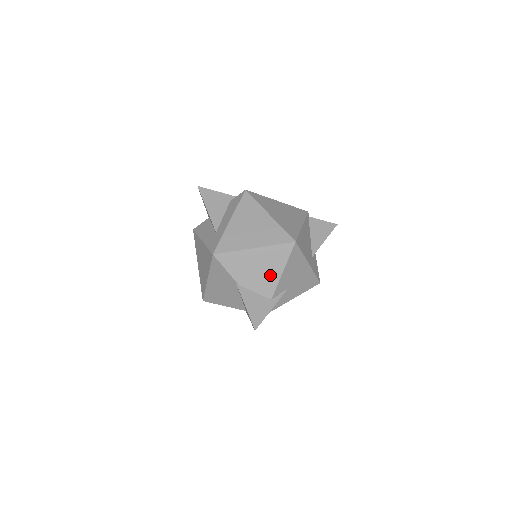
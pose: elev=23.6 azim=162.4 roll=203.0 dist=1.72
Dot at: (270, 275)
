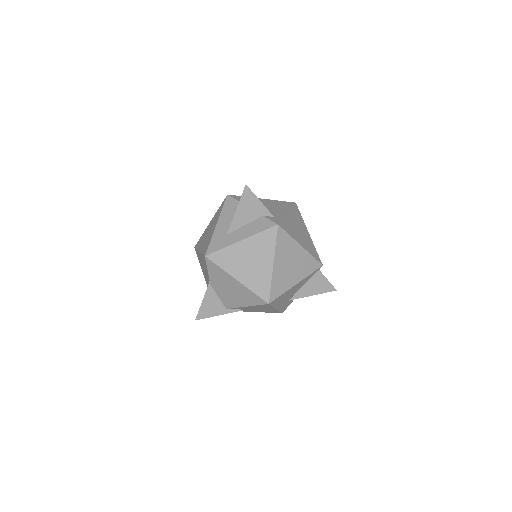
Dot at: (236, 300)
